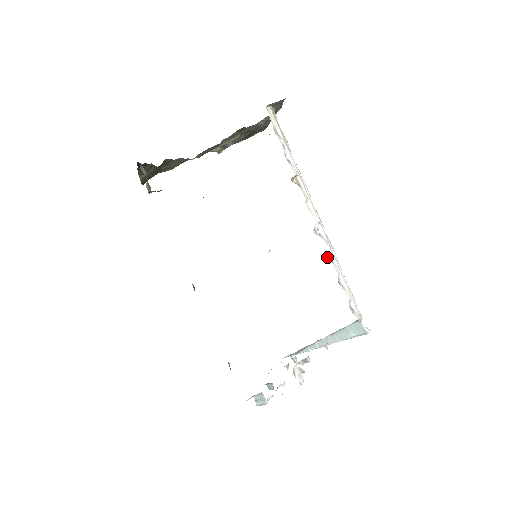
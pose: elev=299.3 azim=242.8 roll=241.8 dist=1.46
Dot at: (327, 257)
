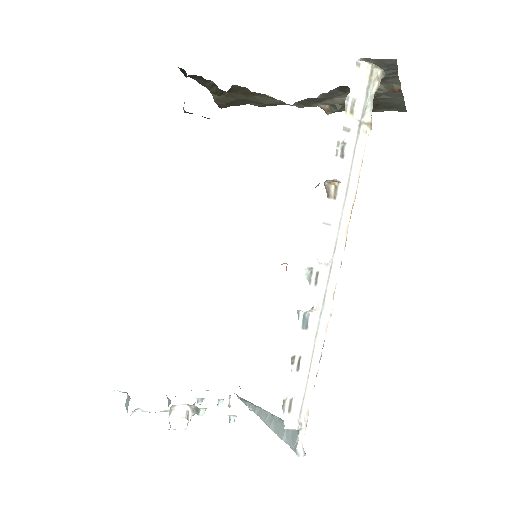
Dot at: (301, 316)
